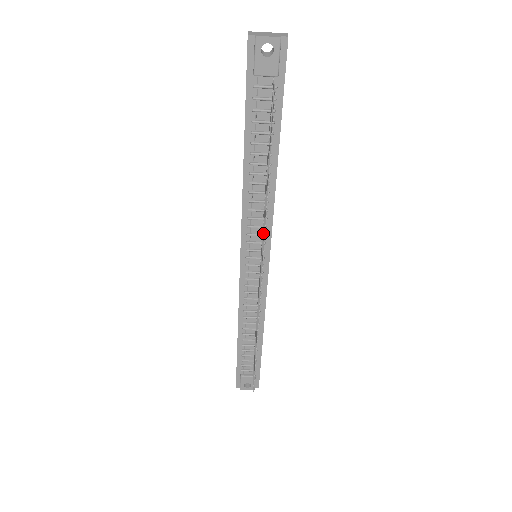
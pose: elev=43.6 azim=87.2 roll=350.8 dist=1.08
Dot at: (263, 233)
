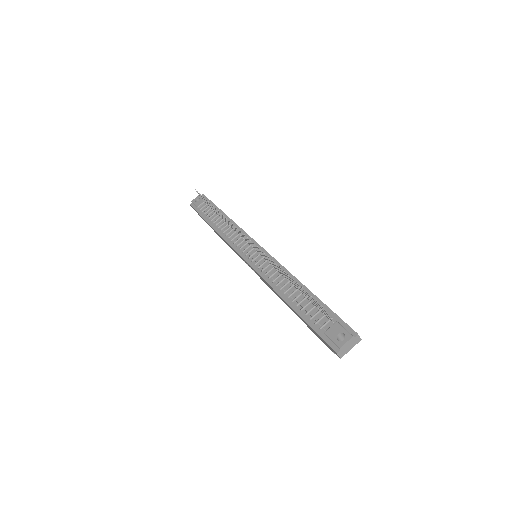
Dot at: occluded
